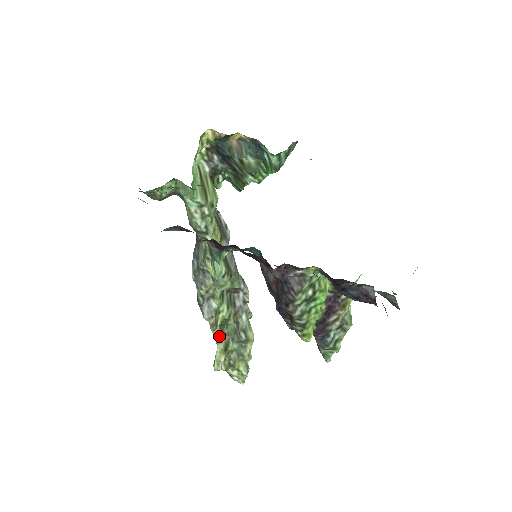
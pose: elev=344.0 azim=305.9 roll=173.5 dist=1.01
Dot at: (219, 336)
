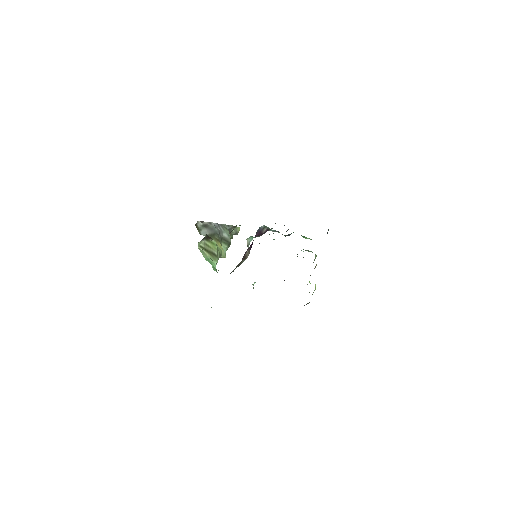
Dot at: occluded
